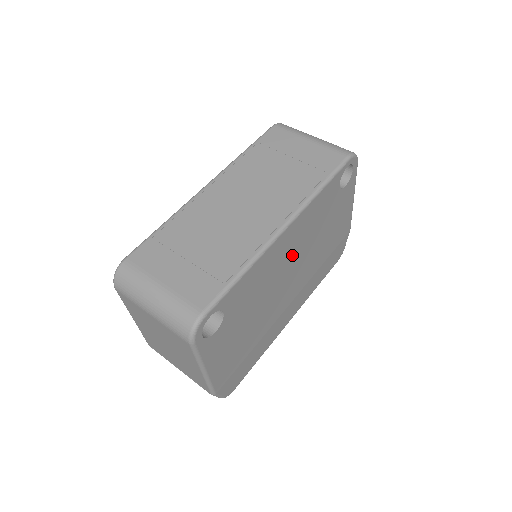
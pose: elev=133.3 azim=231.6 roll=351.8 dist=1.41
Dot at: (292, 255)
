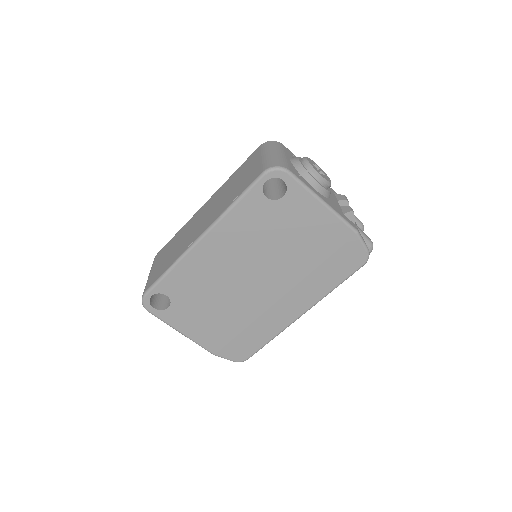
Dot at: (235, 259)
